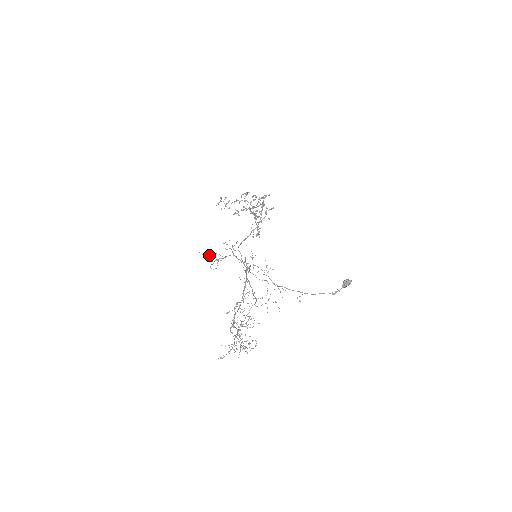
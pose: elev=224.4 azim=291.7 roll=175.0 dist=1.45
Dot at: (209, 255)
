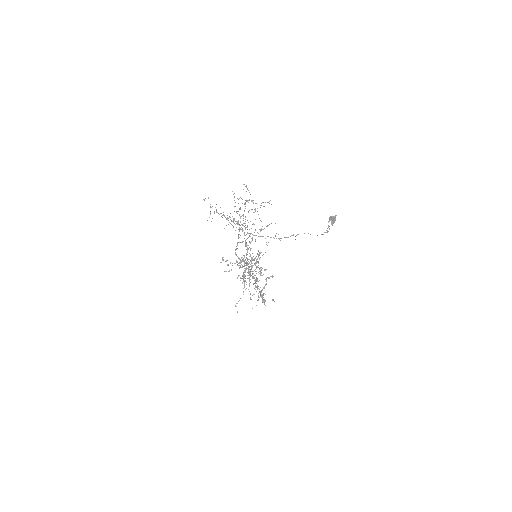
Dot at: (208, 197)
